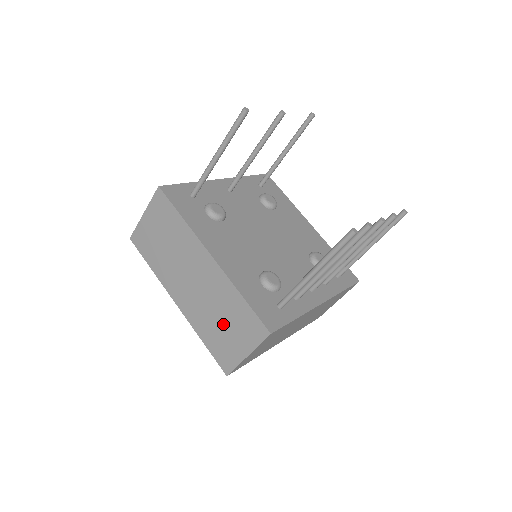
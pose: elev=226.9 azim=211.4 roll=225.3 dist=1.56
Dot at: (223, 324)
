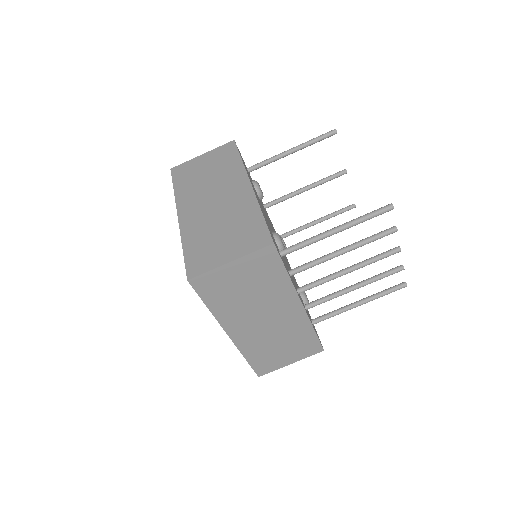
Dot at: (222, 234)
